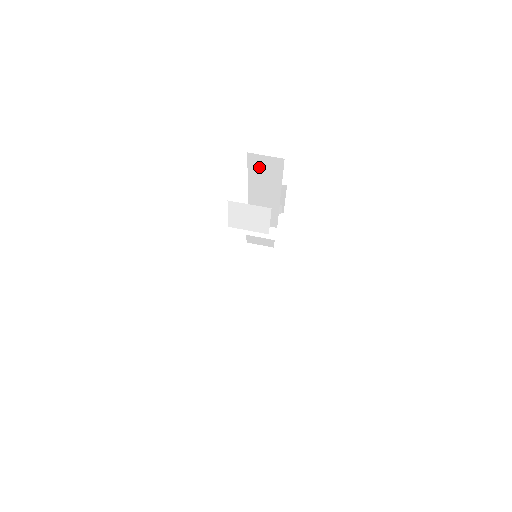
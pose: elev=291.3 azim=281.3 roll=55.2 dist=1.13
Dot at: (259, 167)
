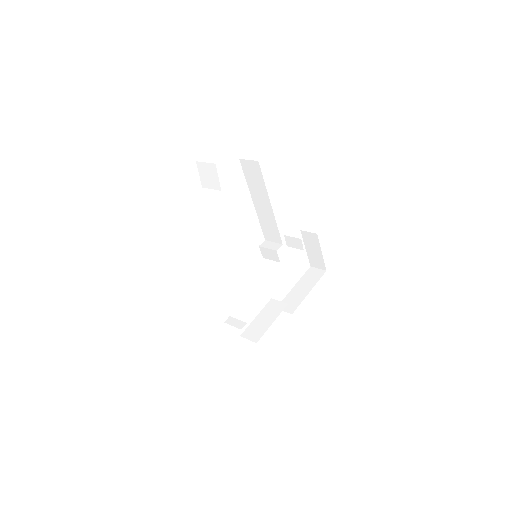
Dot at: (249, 173)
